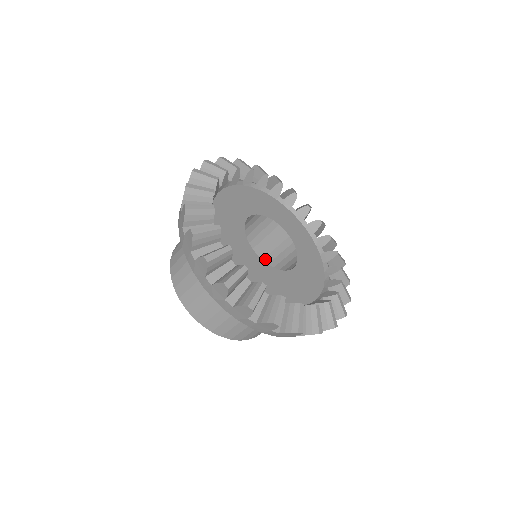
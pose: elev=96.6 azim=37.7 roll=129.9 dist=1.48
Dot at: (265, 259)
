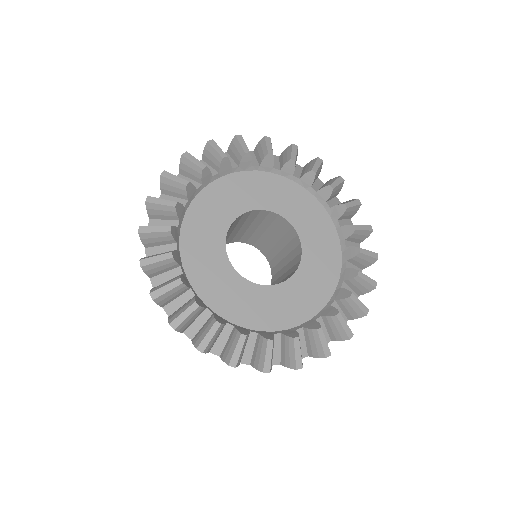
Dot at: (280, 282)
